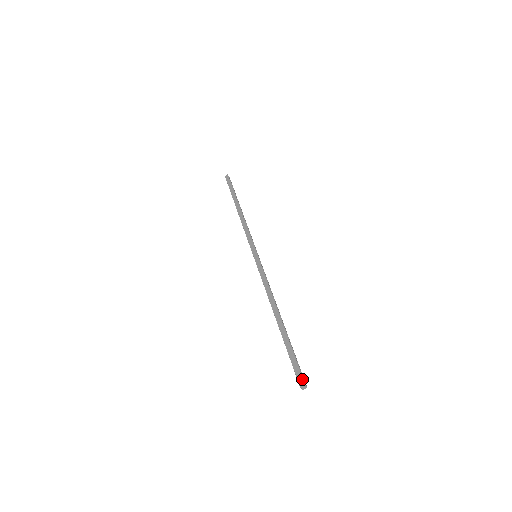
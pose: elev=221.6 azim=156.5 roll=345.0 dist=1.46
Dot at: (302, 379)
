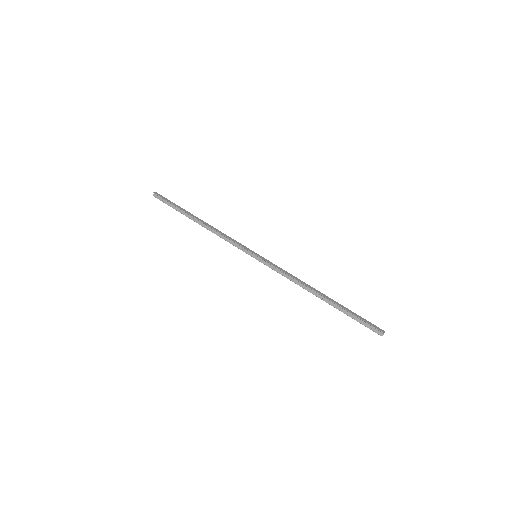
Dot at: occluded
